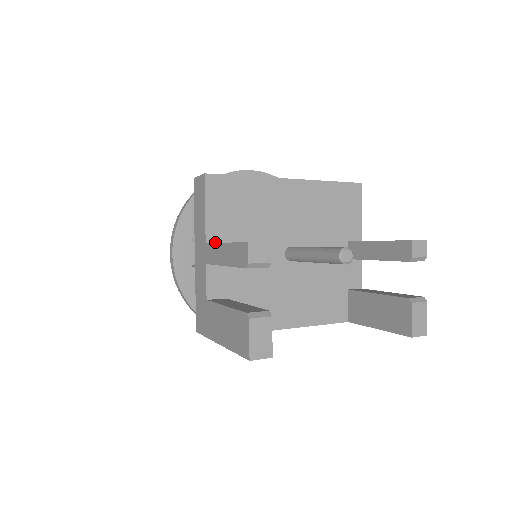
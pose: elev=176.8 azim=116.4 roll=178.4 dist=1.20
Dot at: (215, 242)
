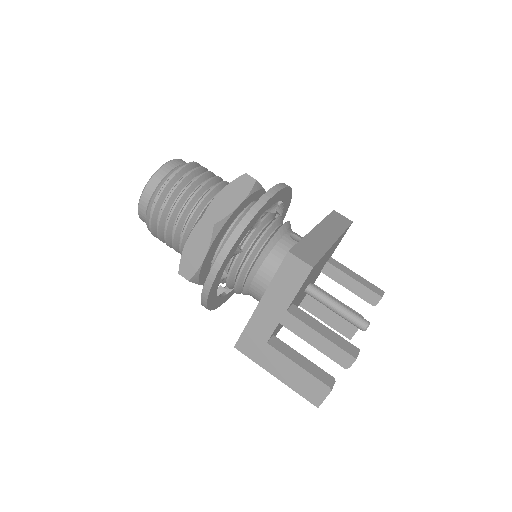
Dot at: (290, 307)
